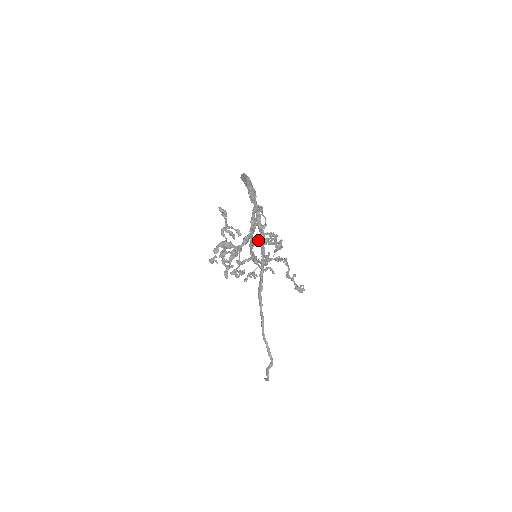
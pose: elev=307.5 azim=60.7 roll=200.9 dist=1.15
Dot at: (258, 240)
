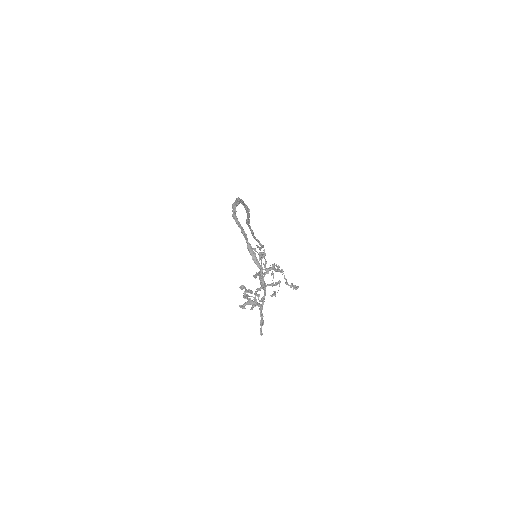
Dot at: (264, 276)
